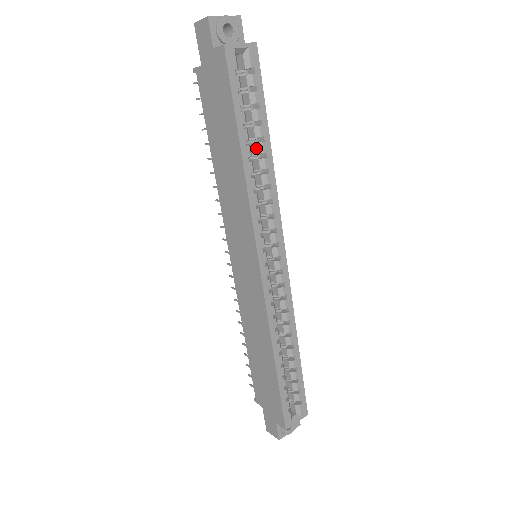
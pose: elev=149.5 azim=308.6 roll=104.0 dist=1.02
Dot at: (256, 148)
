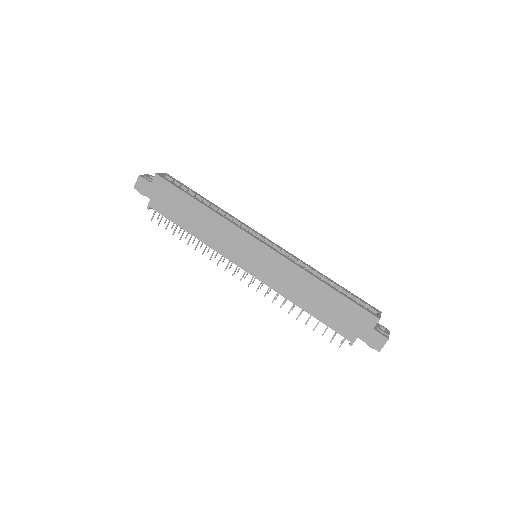
Dot at: occluded
